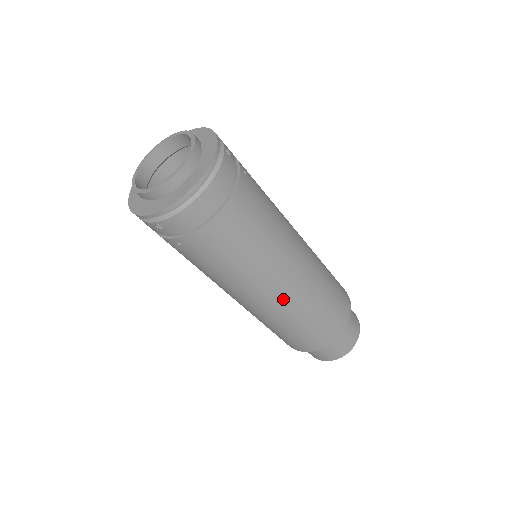
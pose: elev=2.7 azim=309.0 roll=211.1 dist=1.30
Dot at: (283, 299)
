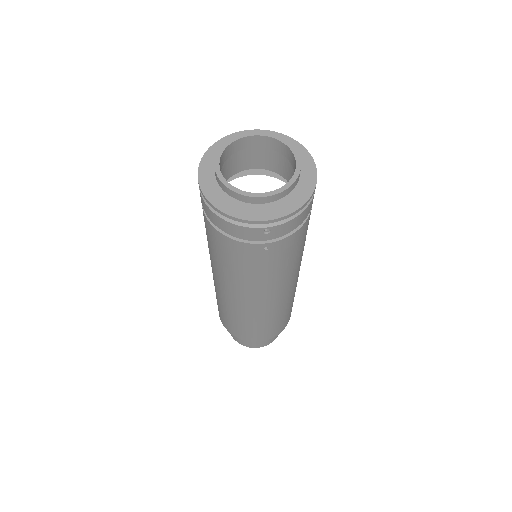
Dot at: (290, 292)
